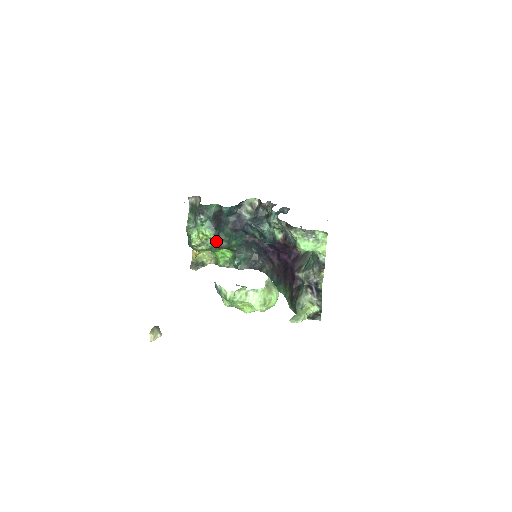
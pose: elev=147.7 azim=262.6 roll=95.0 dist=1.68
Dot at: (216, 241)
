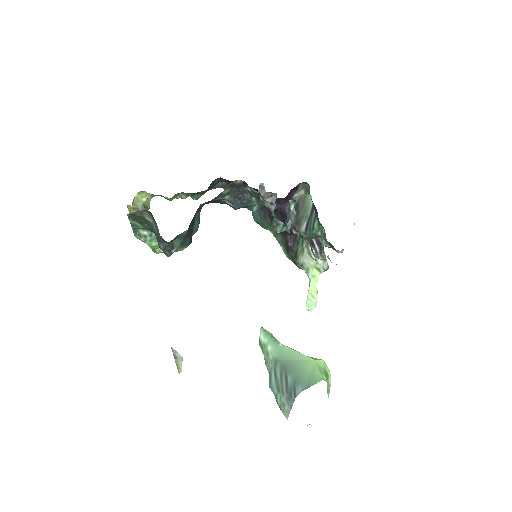
Dot at: occluded
